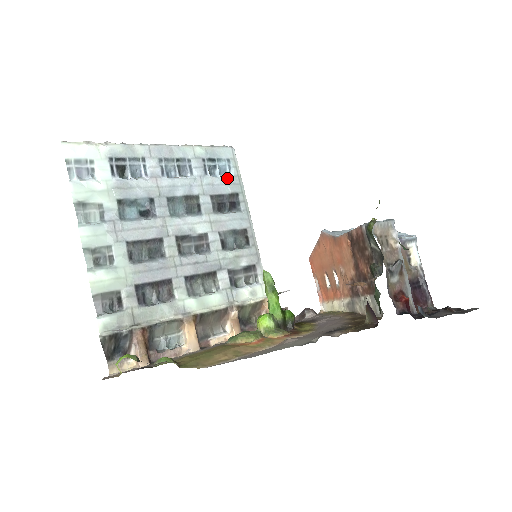
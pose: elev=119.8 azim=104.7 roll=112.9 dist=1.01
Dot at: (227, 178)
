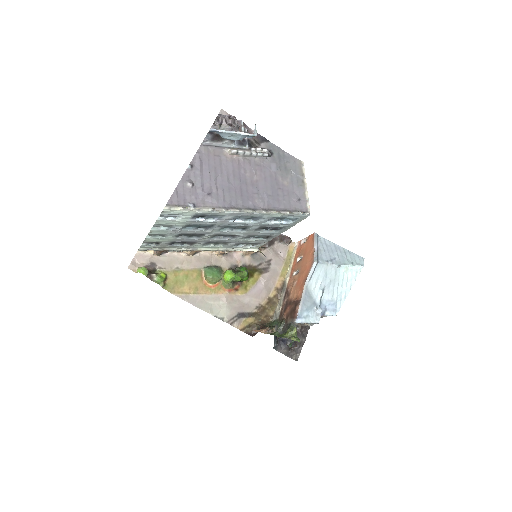
Dot at: (284, 224)
